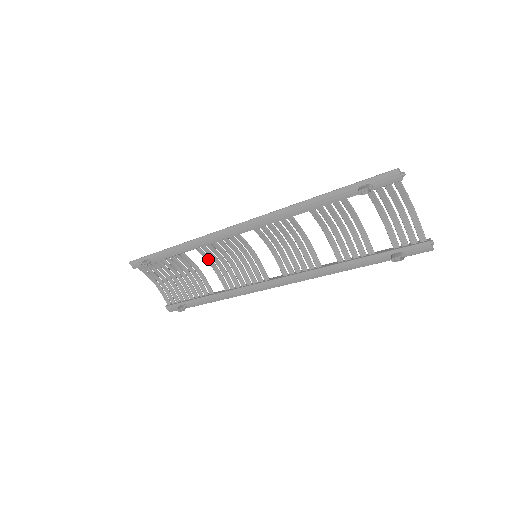
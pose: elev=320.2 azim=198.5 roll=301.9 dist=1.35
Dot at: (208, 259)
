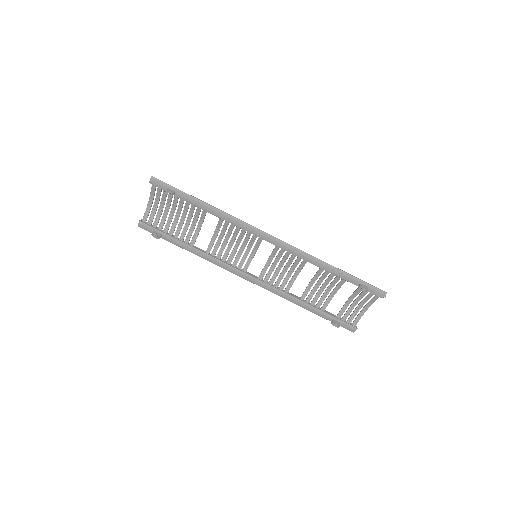
Dot at: (219, 228)
